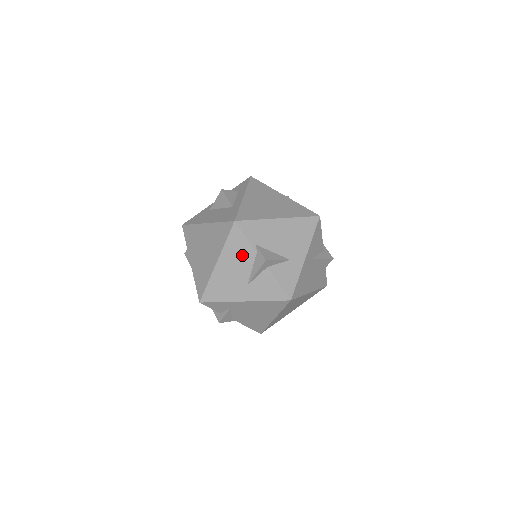
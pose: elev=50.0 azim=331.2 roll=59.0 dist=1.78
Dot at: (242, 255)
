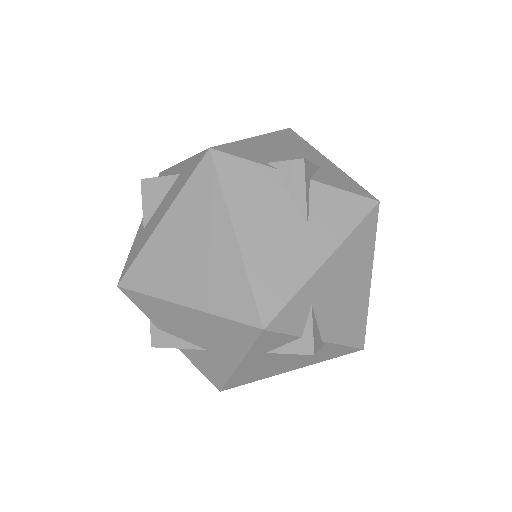
Dot at: (262, 190)
